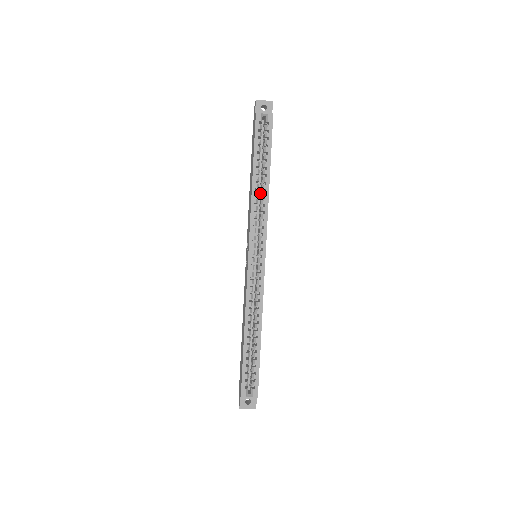
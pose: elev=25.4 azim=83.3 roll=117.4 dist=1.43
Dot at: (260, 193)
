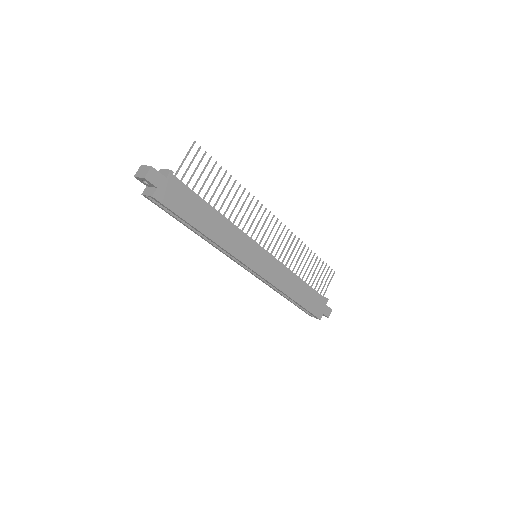
Dot at: occluded
